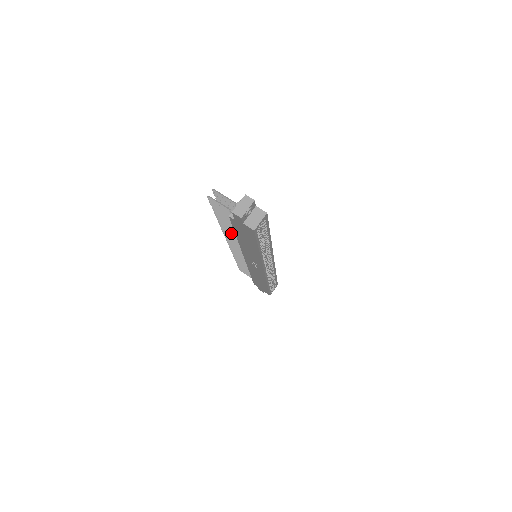
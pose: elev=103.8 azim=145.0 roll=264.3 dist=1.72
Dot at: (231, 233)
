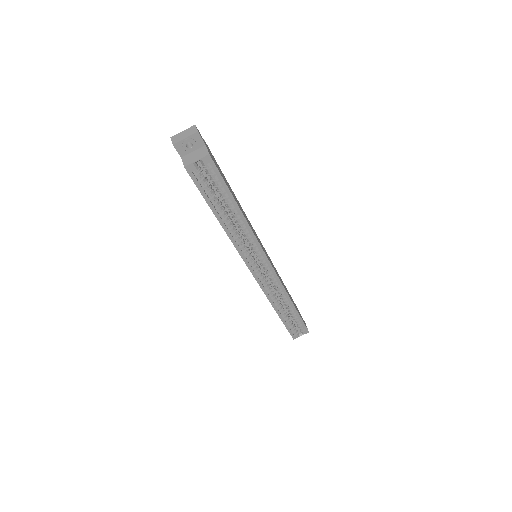
Dot at: occluded
